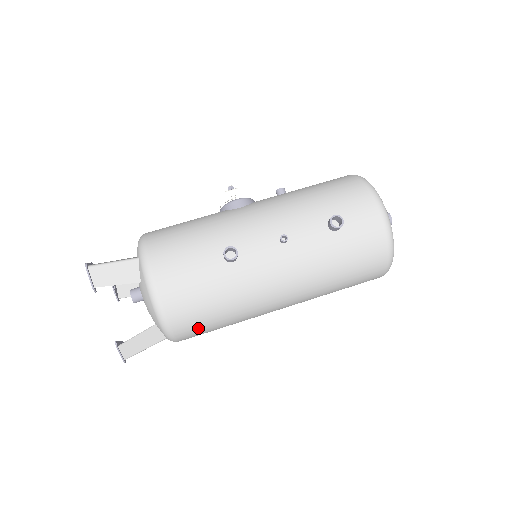
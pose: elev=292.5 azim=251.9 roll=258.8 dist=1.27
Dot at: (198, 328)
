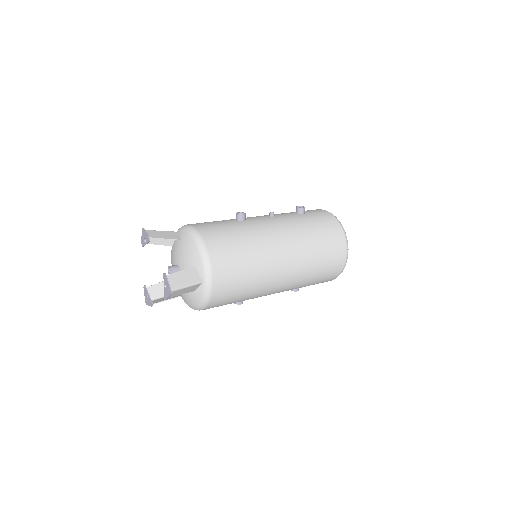
Dot at: (228, 260)
